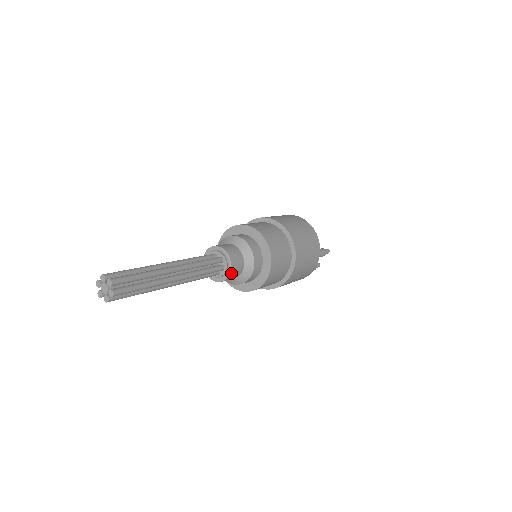
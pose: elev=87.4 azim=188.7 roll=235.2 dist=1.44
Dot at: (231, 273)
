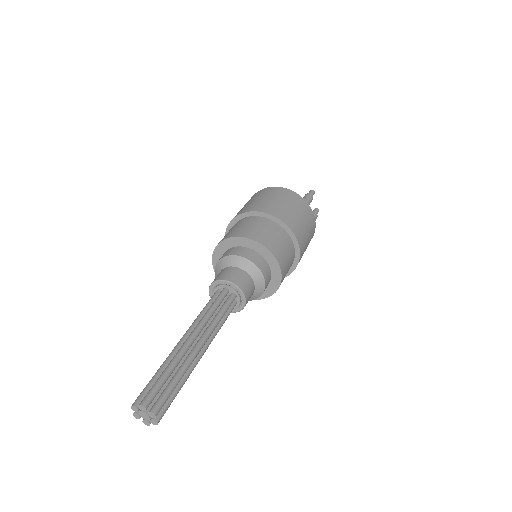
Dot at: (245, 292)
